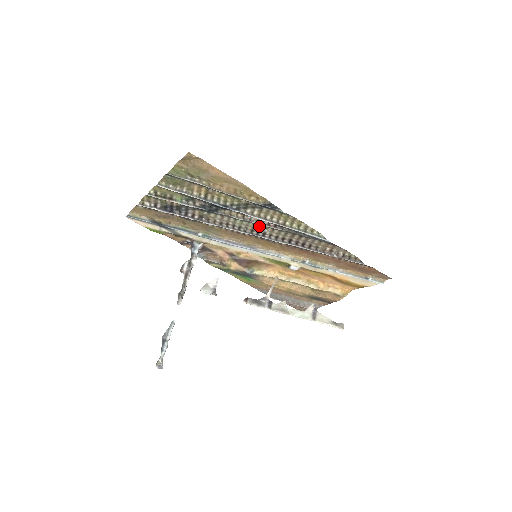
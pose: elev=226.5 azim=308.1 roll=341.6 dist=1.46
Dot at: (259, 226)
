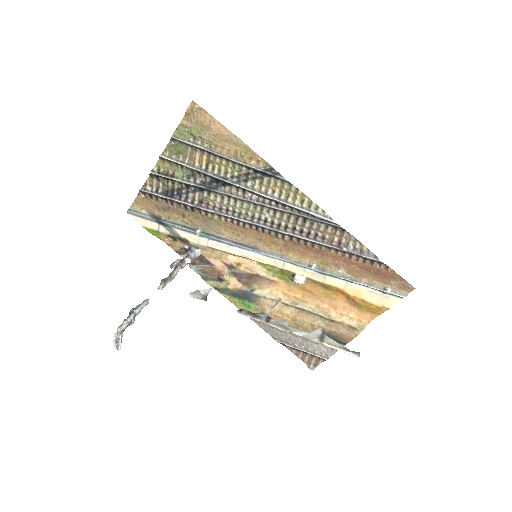
Dot at: (260, 209)
